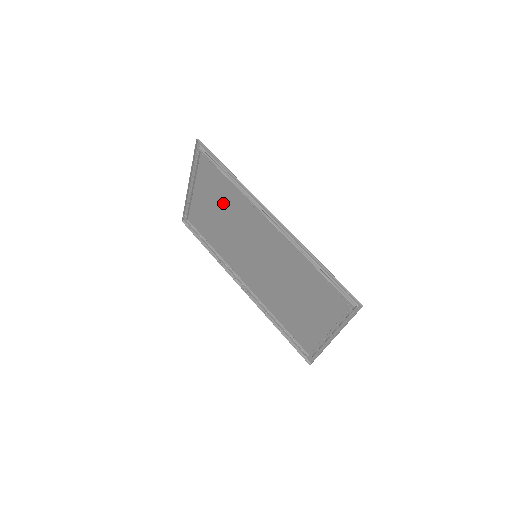
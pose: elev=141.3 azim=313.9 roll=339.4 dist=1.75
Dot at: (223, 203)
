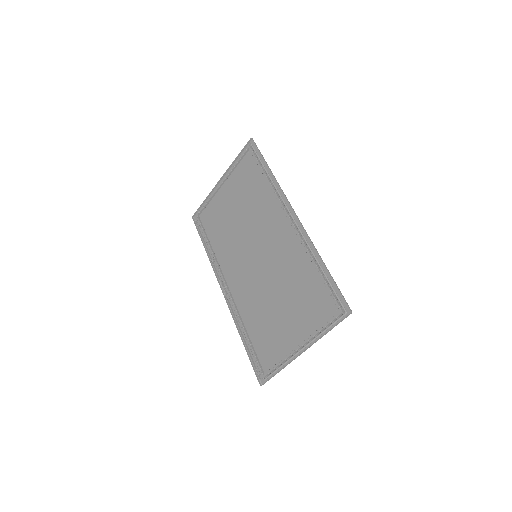
Dot at: (247, 200)
